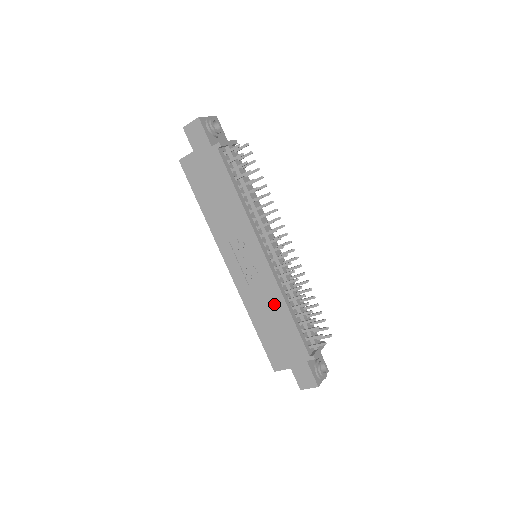
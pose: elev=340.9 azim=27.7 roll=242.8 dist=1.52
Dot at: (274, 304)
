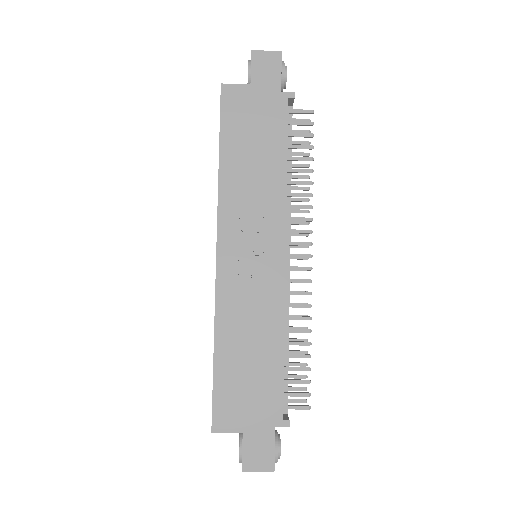
Dot at: (265, 328)
